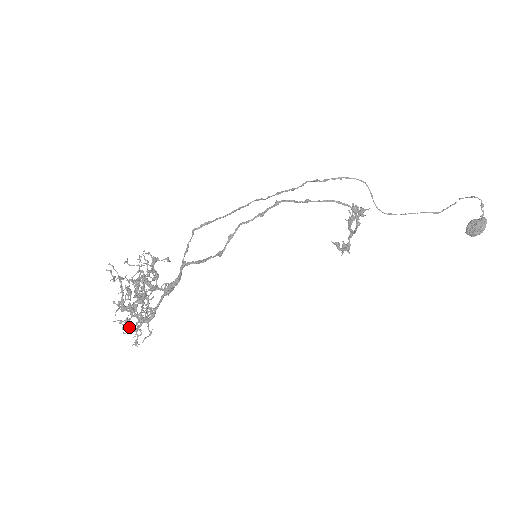
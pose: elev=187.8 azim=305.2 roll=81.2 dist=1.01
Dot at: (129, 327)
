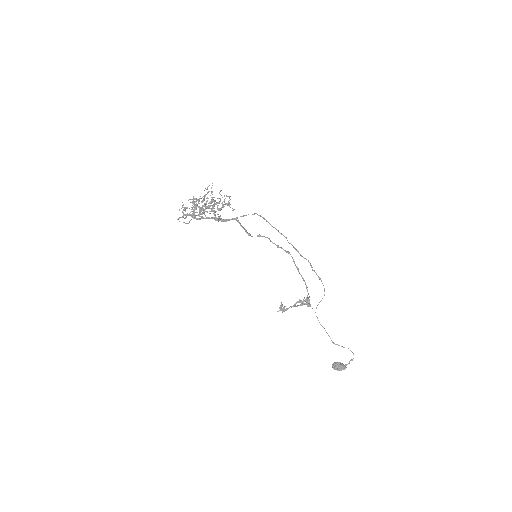
Dot at: occluded
